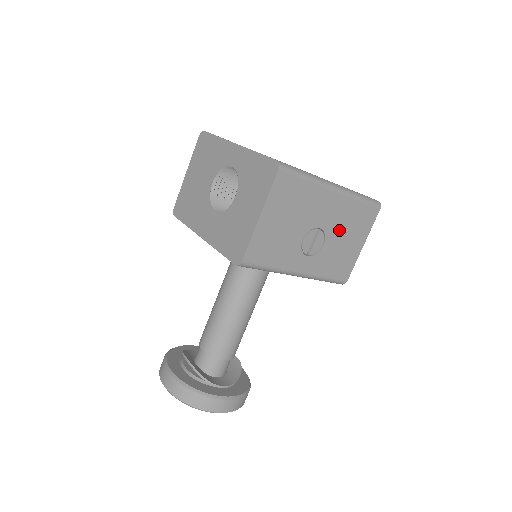
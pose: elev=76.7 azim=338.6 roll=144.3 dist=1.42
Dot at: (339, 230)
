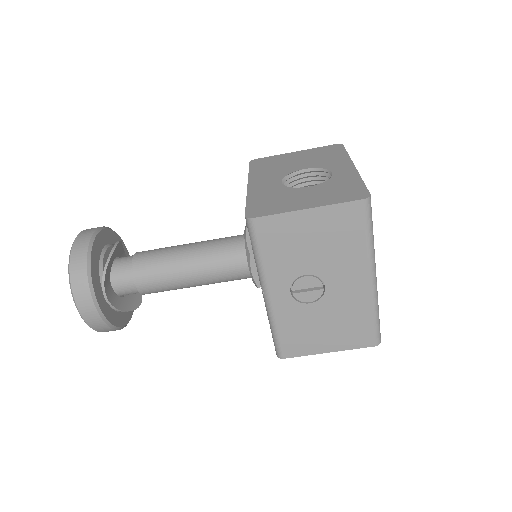
Dot at: (333, 312)
